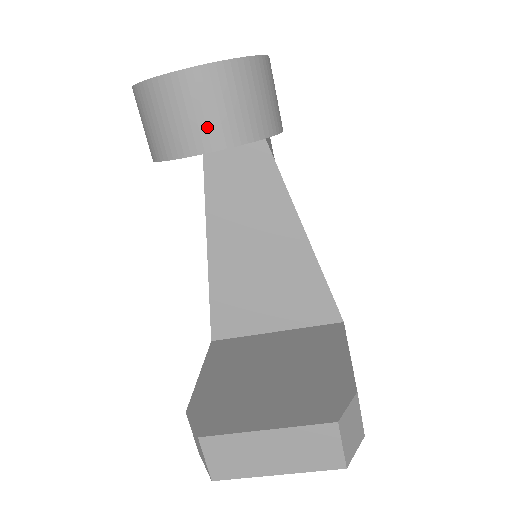
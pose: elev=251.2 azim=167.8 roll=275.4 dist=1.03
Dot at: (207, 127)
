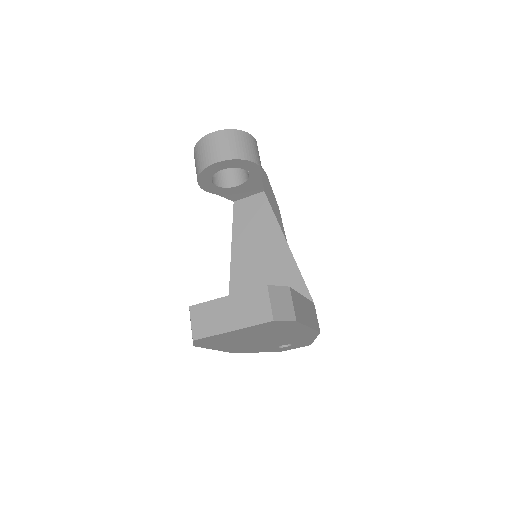
Dot at: (217, 153)
